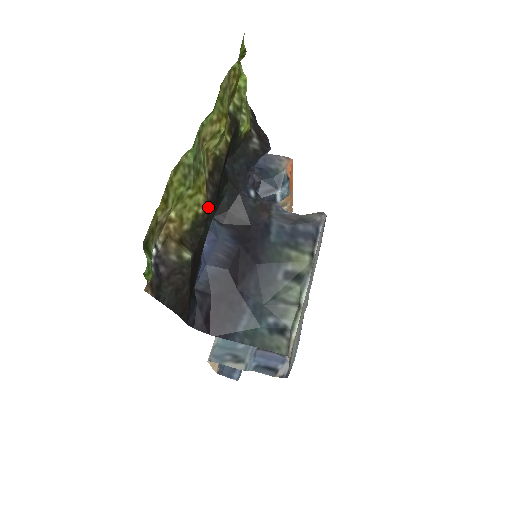
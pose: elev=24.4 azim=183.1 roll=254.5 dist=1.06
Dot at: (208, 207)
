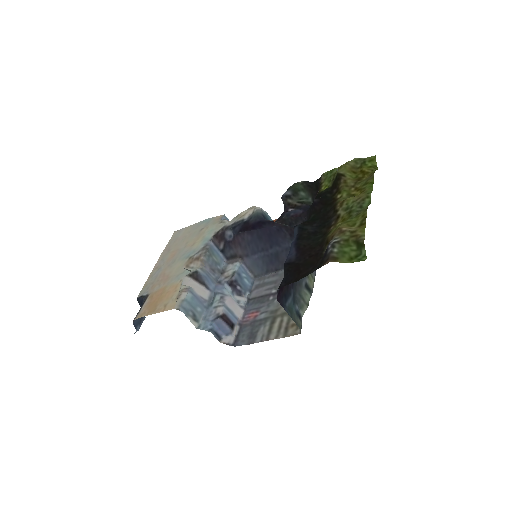
Dot at: (331, 229)
